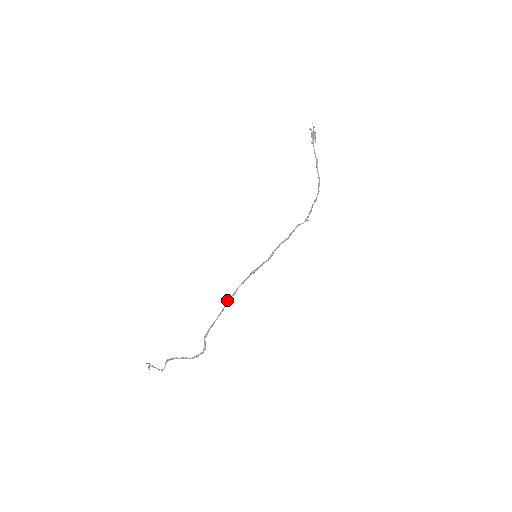
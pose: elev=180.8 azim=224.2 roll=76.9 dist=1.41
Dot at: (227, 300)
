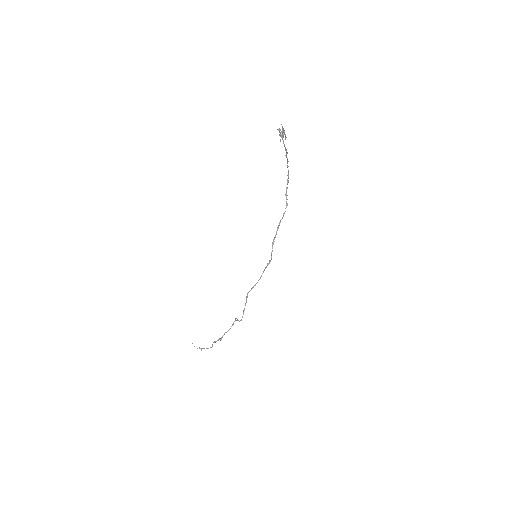
Dot at: (247, 296)
